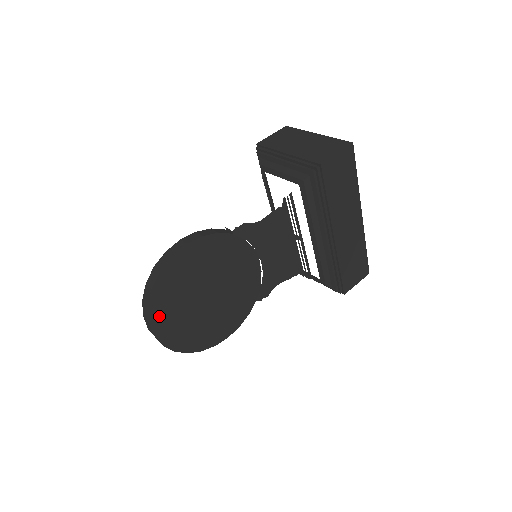
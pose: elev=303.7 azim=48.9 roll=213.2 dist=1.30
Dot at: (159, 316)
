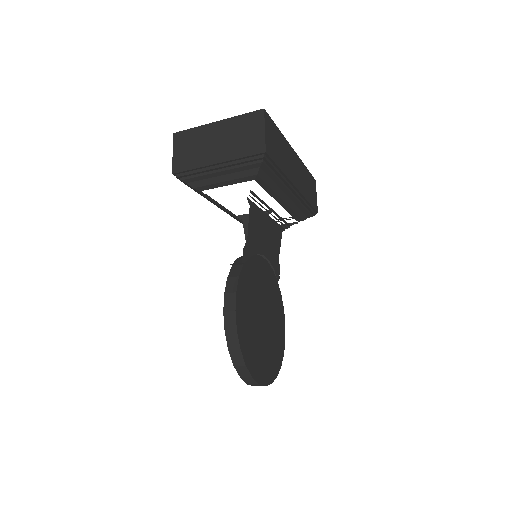
Dot at: (259, 372)
